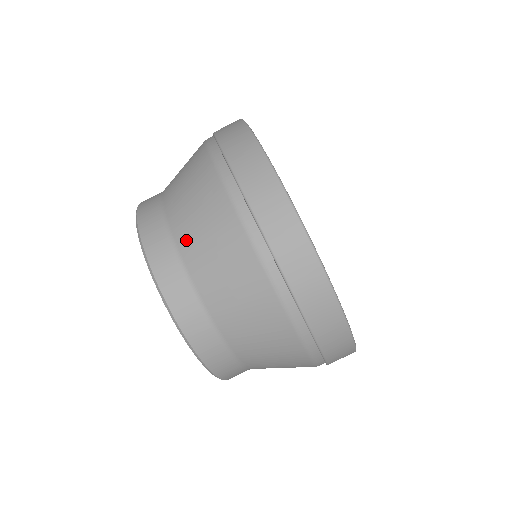
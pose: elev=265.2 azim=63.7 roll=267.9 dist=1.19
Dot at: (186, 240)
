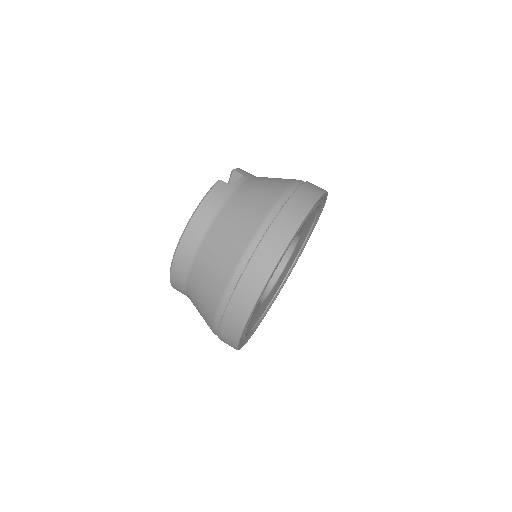
Dot at: (204, 255)
